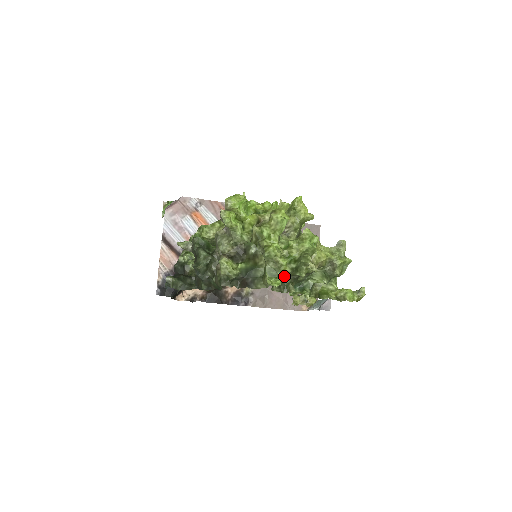
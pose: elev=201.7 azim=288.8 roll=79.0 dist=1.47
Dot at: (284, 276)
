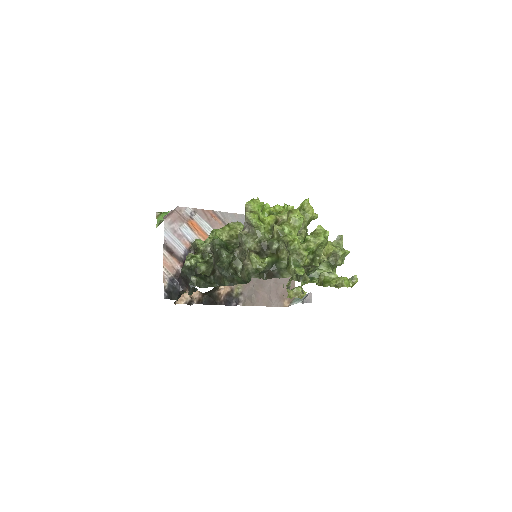
Dot at: (303, 266)
